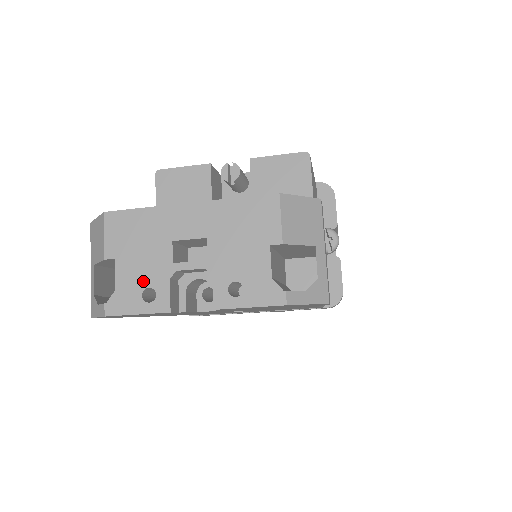
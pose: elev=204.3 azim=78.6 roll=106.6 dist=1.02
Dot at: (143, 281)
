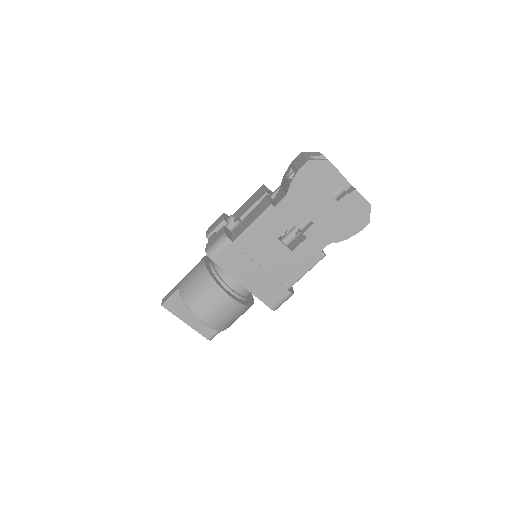
Dot at: occluded
